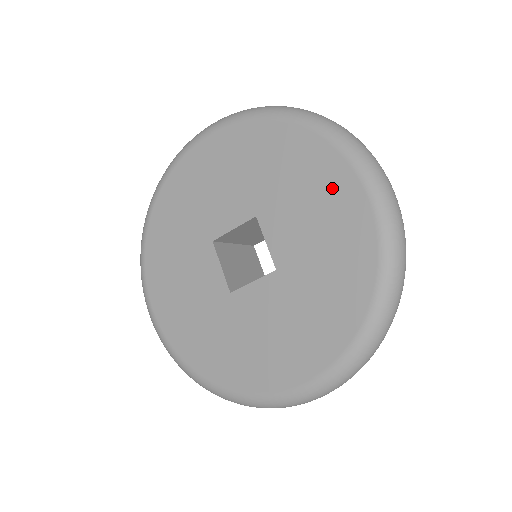
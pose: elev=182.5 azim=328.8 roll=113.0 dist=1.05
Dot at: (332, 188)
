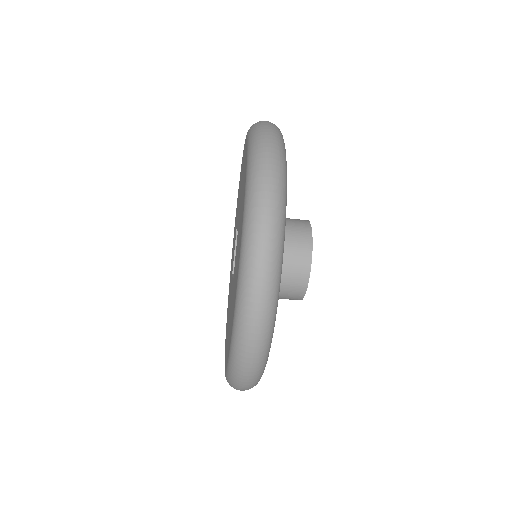
Dot at: occluded
